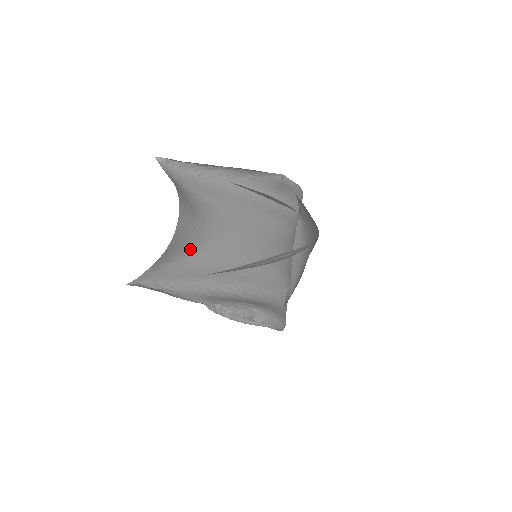
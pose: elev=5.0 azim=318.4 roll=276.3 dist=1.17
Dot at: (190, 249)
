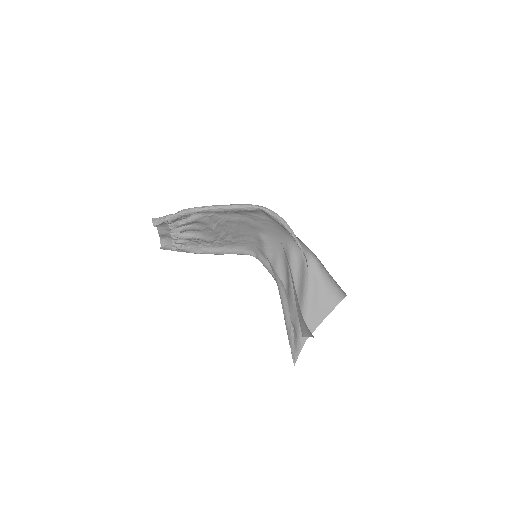
Dot at: occluded
